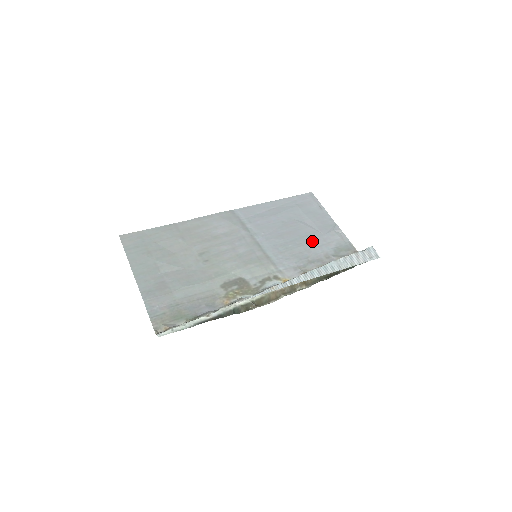
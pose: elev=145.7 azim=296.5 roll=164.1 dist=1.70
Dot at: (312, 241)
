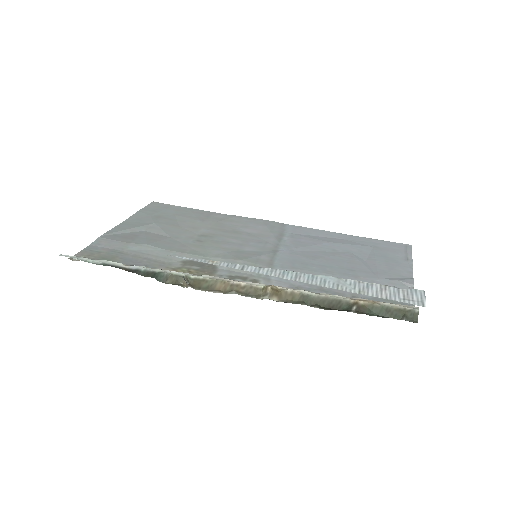
Dot at: (352, 276)
